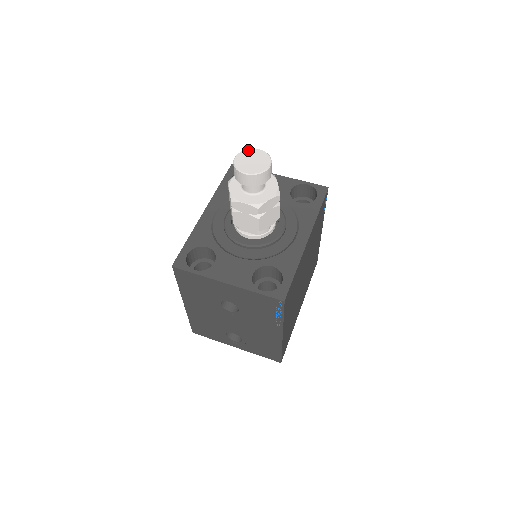
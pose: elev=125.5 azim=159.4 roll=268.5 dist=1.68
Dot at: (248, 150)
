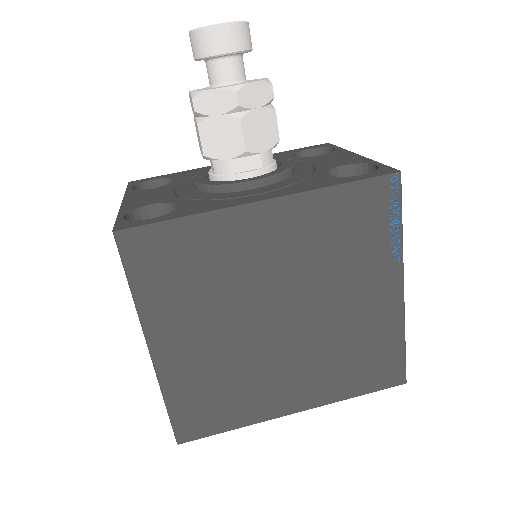
Dot at: occluded
